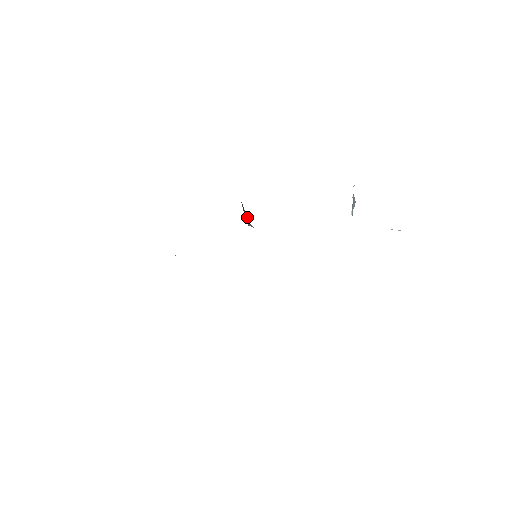
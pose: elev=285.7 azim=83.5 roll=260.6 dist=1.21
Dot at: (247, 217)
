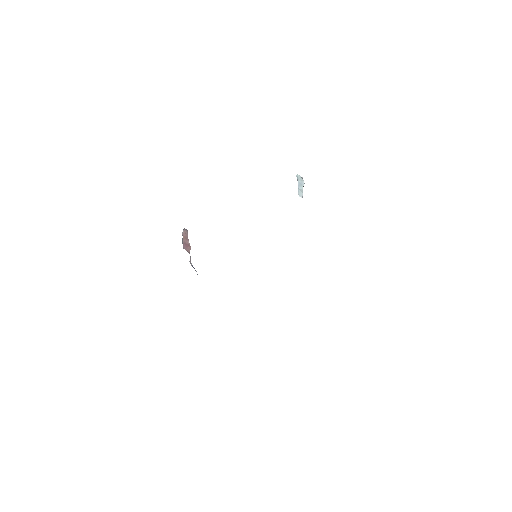
Dot at: occluded
